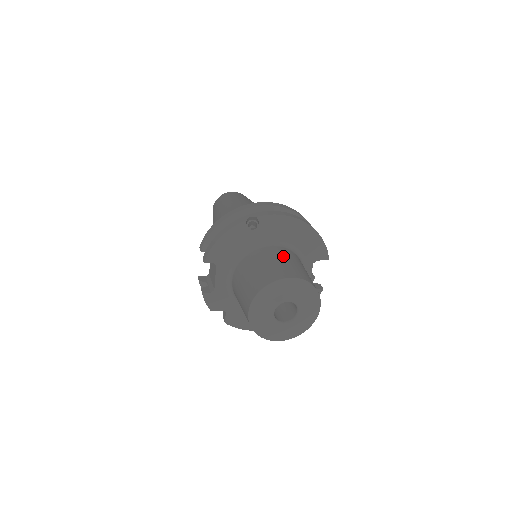
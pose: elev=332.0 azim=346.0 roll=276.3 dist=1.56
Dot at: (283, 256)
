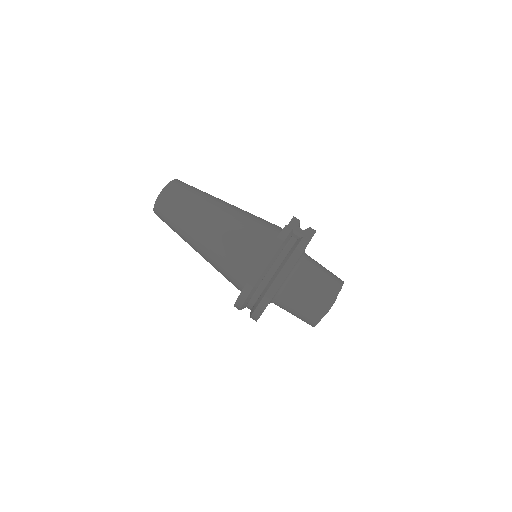
Dot at: (298, 297)
